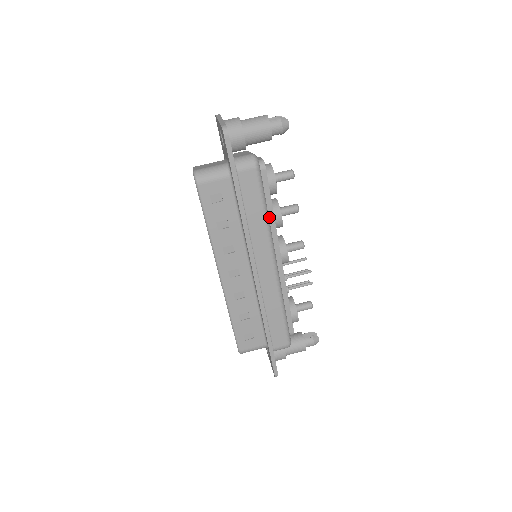
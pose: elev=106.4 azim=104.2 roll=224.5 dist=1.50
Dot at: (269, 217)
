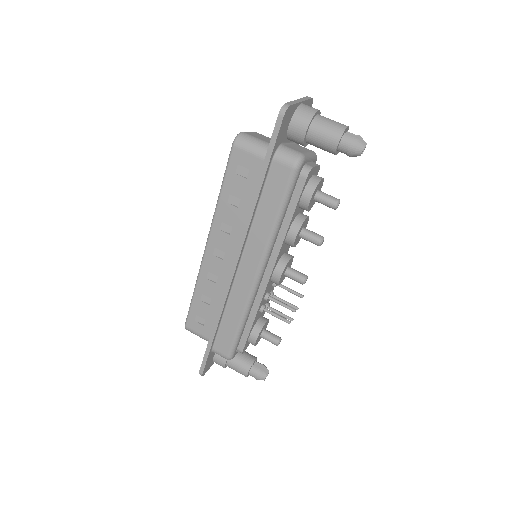
Dot at: (282, 227)
